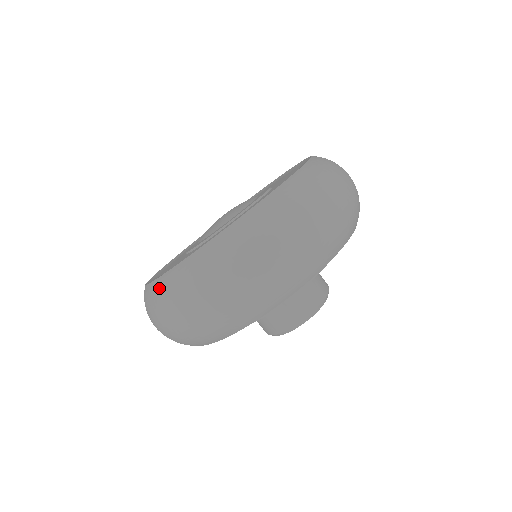
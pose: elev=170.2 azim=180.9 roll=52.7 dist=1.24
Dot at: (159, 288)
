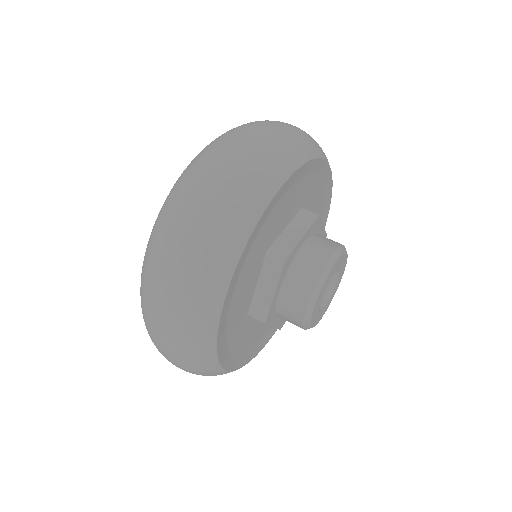
Dot at: (141, 294)
